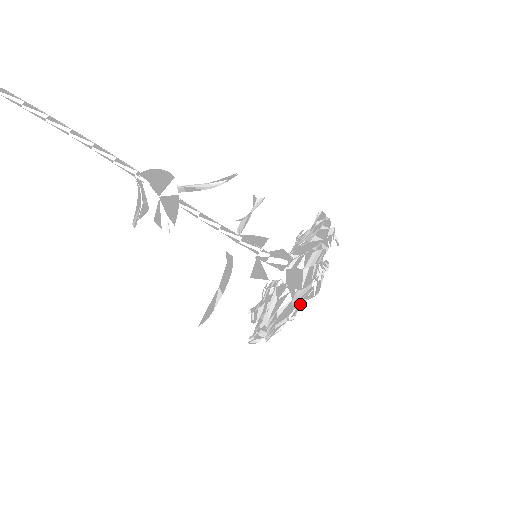
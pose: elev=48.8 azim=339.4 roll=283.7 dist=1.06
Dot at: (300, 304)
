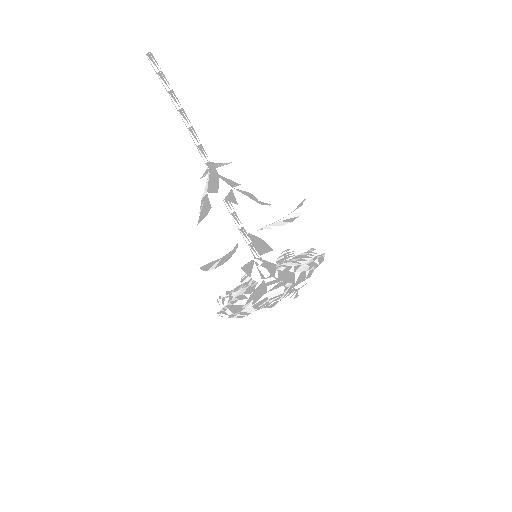
Dot at: occluded
